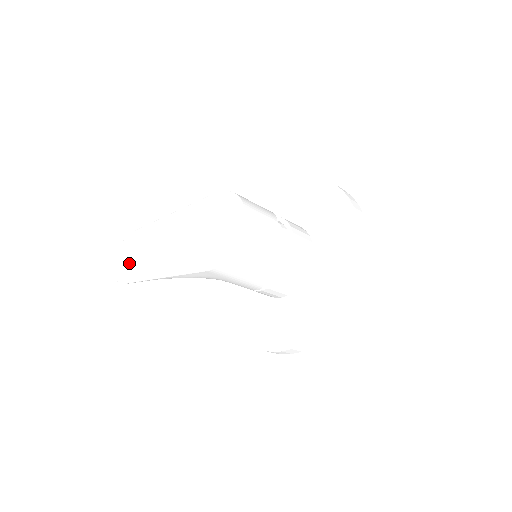
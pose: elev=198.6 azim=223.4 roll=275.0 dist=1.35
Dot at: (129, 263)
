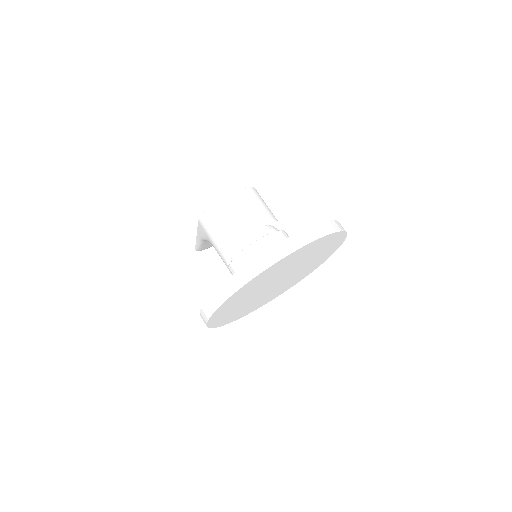
Dot at: occluded
